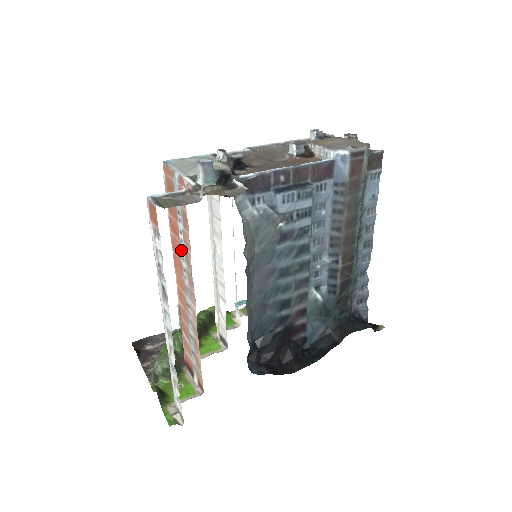
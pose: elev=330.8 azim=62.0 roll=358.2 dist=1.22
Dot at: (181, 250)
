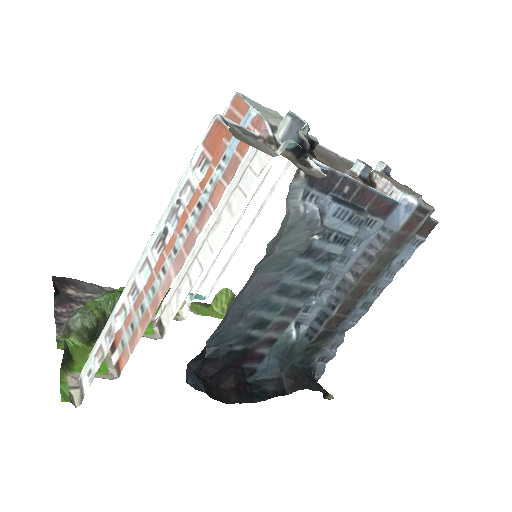
Dot at: (197, 202)
